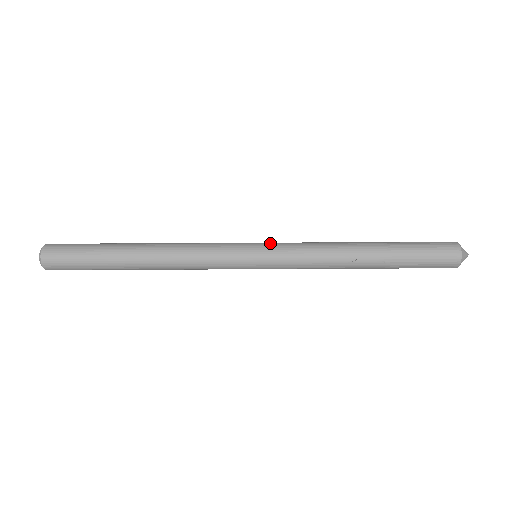
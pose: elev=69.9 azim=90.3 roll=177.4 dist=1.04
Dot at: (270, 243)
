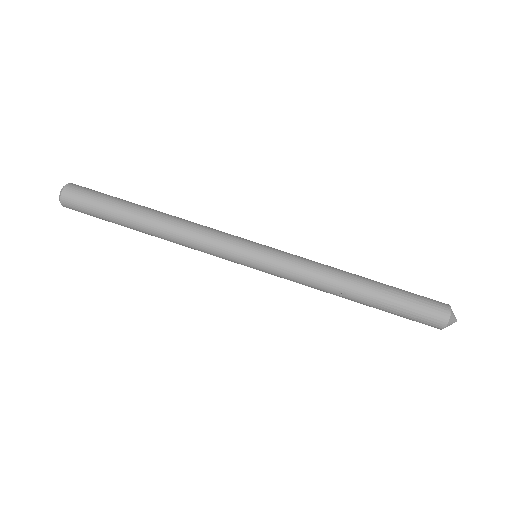
Dot at: (271, 252)
